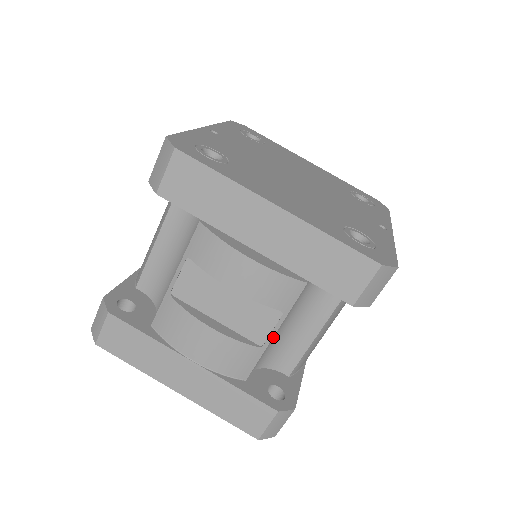
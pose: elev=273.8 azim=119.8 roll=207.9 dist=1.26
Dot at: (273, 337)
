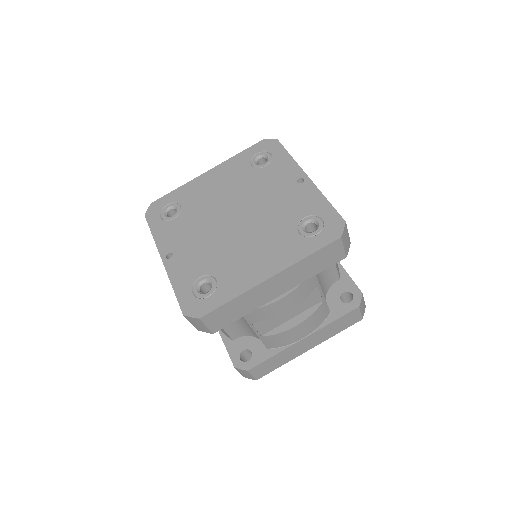
Dot at: occluded
